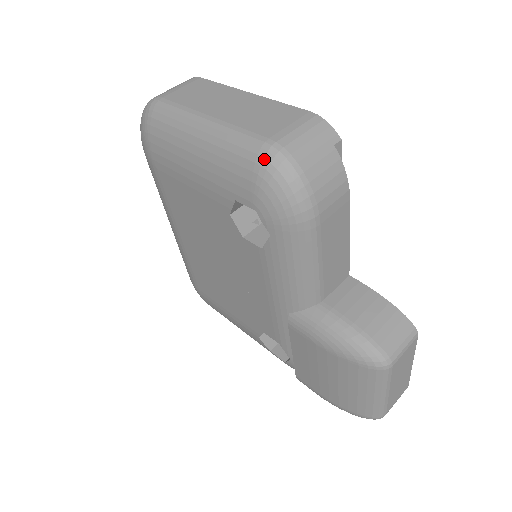
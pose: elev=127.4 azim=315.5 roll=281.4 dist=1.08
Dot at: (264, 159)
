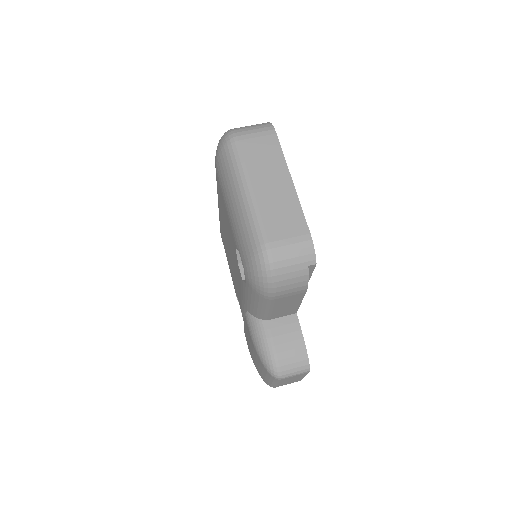
Dot at: (258, 254)
